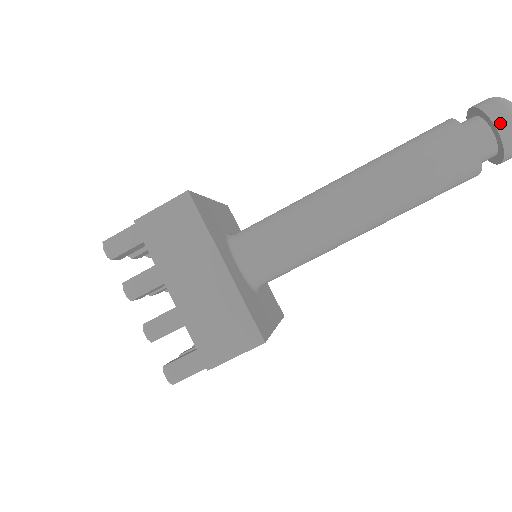
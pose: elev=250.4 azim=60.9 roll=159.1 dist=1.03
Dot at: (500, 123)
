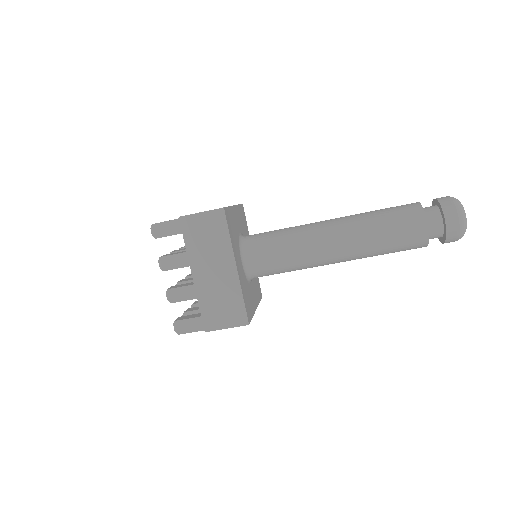
Dot at: (449, 221)
